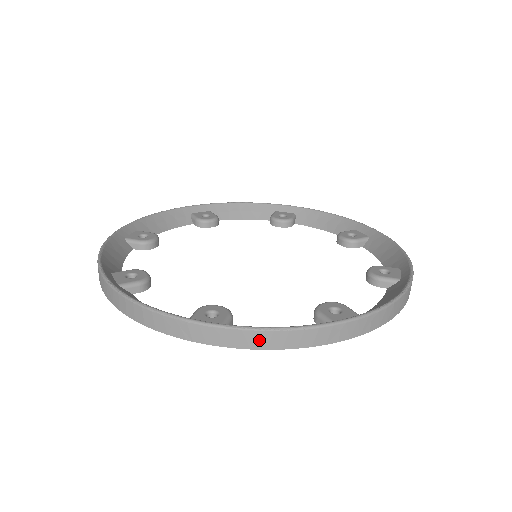
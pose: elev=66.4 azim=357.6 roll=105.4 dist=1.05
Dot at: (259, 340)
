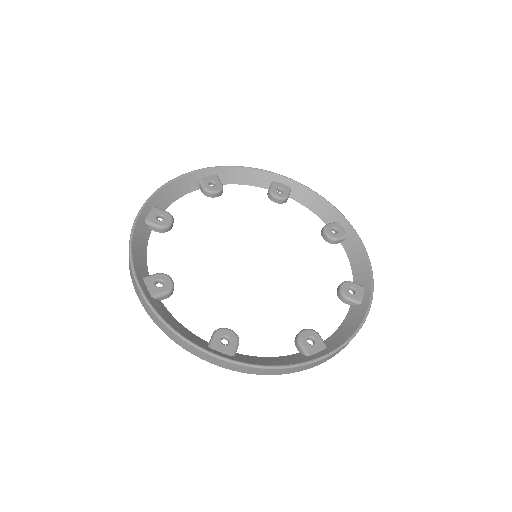
Dot at: occluded
